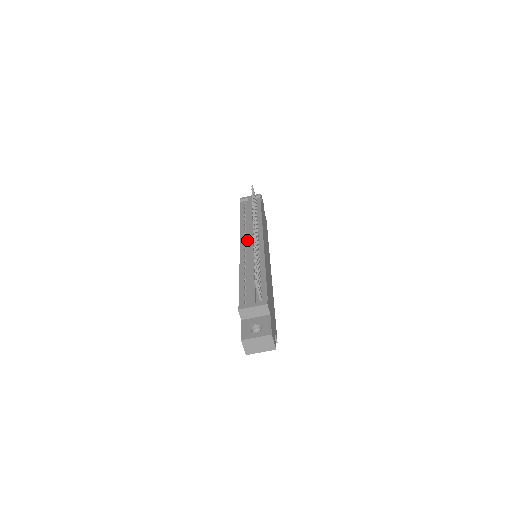
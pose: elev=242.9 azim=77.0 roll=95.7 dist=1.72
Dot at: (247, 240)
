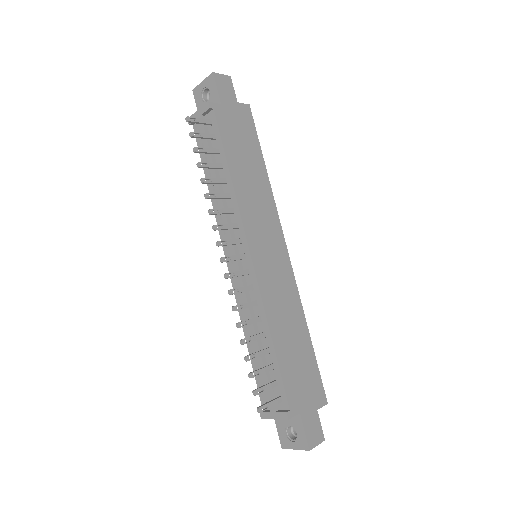
Dot at: (231, 250)
